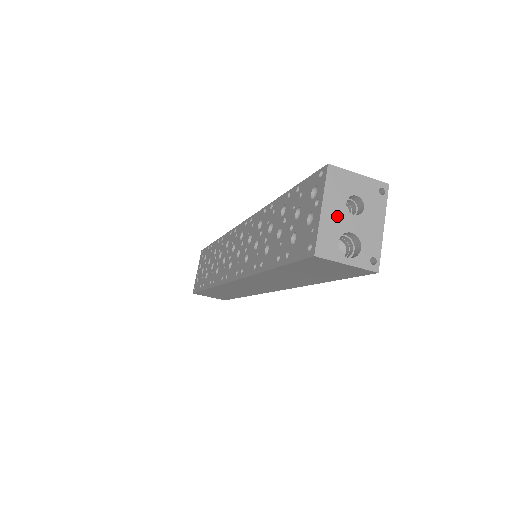
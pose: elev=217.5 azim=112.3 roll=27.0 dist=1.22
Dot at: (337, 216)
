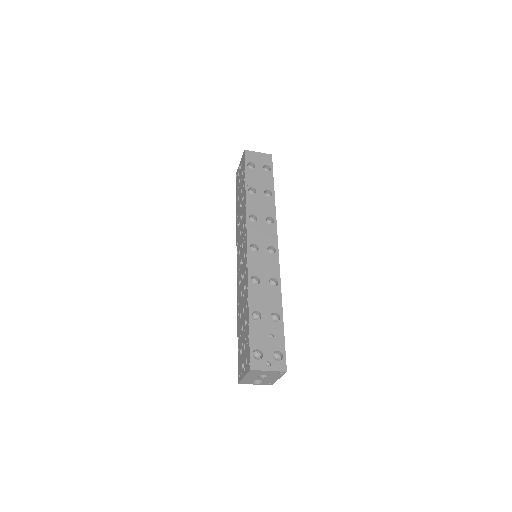
Dot at: (252, 378)
